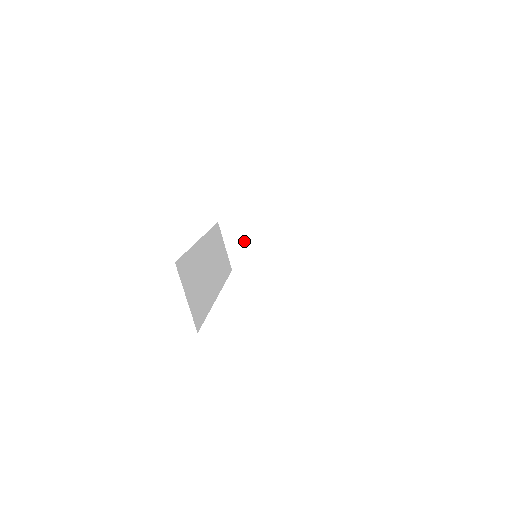
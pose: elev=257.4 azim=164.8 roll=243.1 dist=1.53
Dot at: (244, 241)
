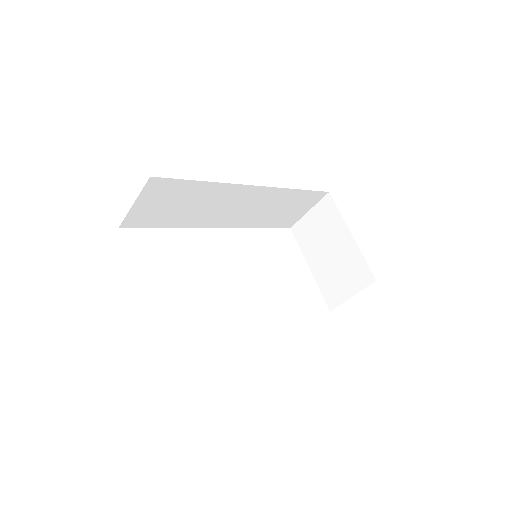
Dot at: (320, 230)
